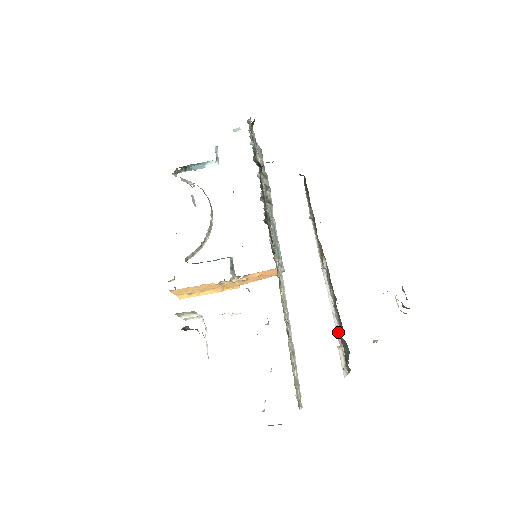
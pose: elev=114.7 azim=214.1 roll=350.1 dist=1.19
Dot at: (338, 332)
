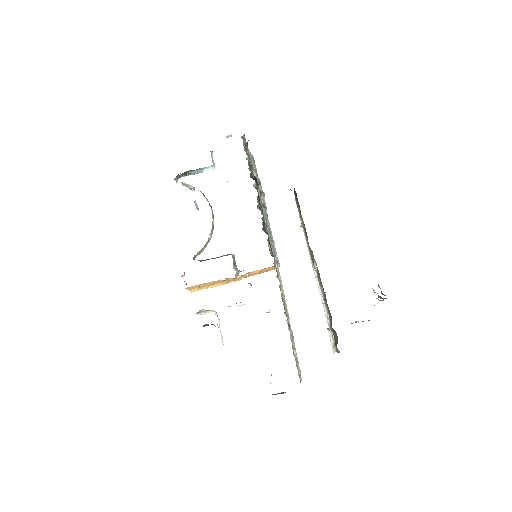
Dot at: (327, 318)
